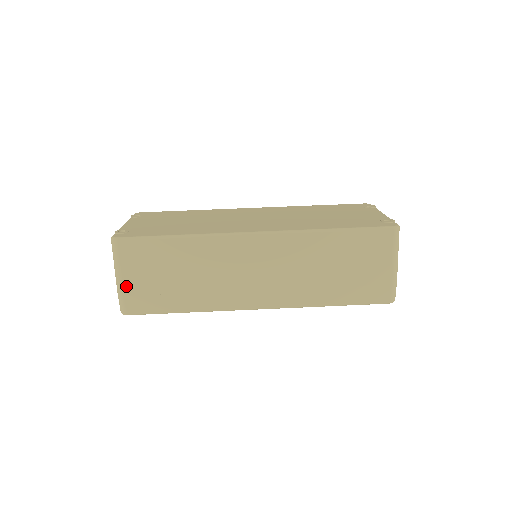
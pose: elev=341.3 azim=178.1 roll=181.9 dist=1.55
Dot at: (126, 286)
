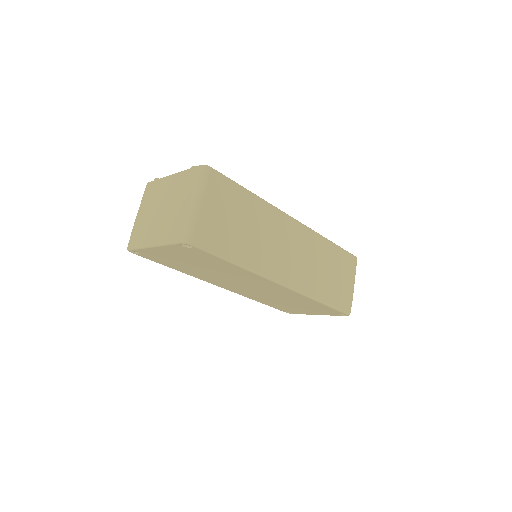
Dot at: (203, 213)
